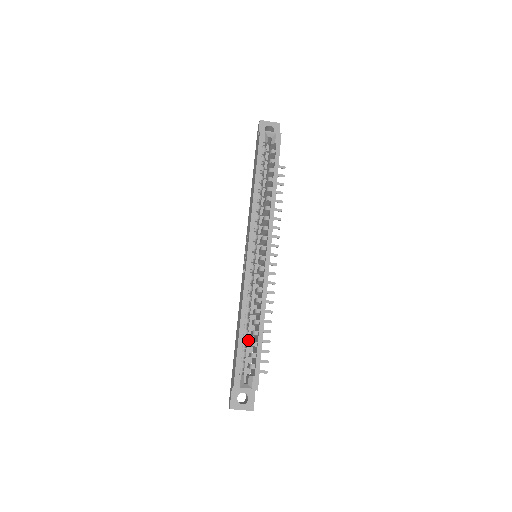
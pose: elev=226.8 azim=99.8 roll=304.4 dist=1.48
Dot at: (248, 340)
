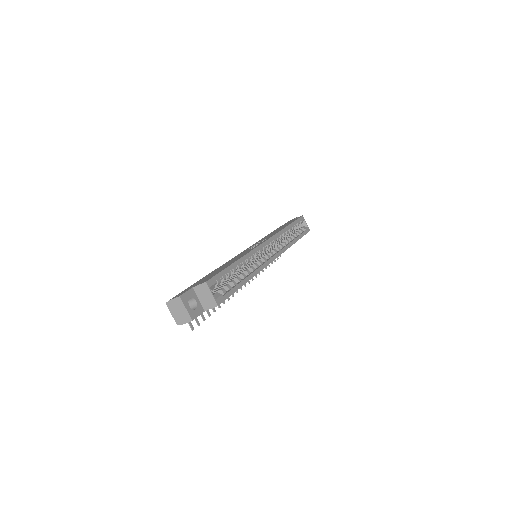
Dot at: occluded
